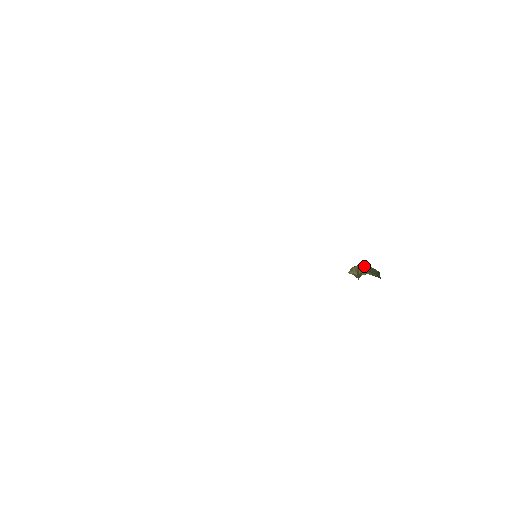
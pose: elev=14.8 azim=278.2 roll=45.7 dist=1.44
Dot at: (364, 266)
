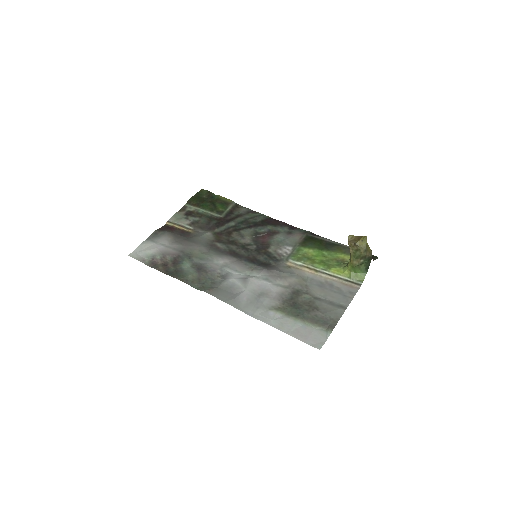
Dot at: (356, 252)
